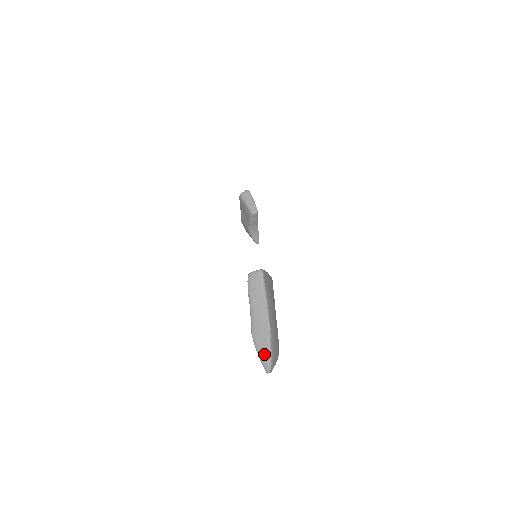
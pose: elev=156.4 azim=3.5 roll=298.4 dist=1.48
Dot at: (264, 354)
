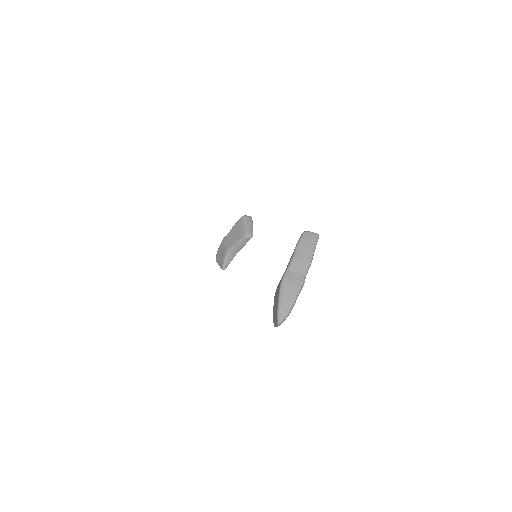
Dot at: (287, 302)
